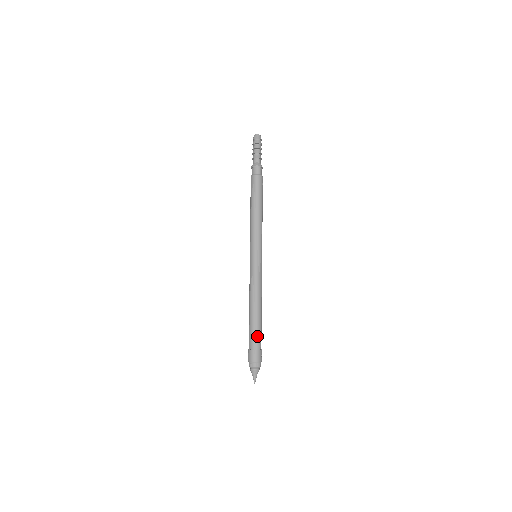
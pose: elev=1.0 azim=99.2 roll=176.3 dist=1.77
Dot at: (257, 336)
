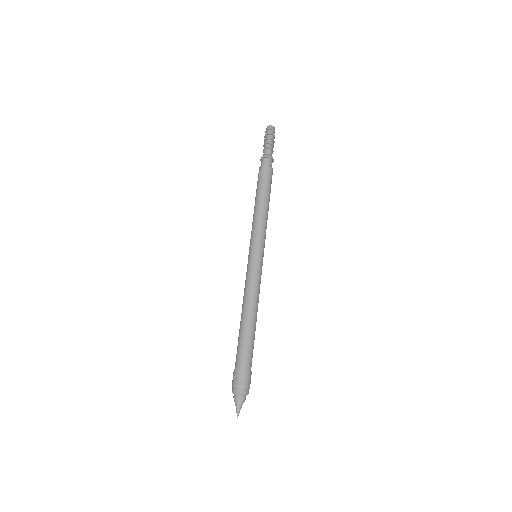
Dot at: (252, 353)
